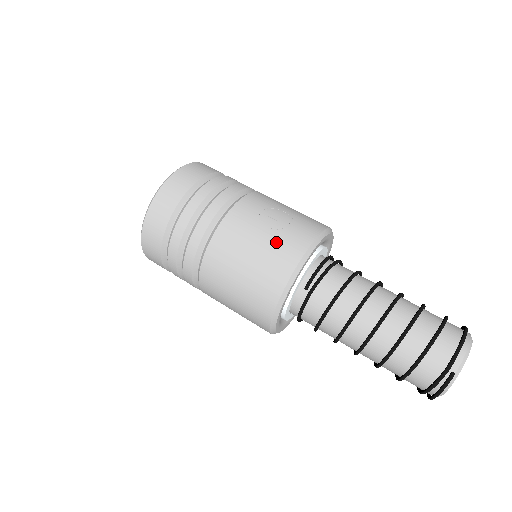
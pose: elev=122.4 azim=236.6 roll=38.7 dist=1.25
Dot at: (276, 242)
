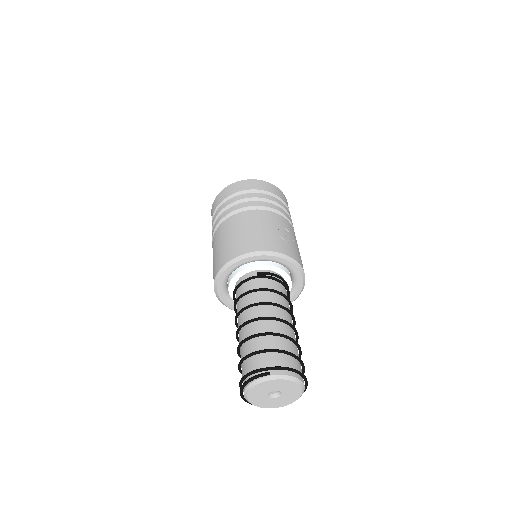
Dot at: (273, 237)
